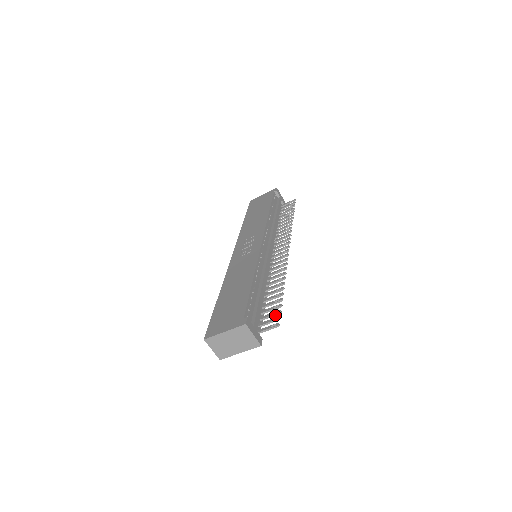
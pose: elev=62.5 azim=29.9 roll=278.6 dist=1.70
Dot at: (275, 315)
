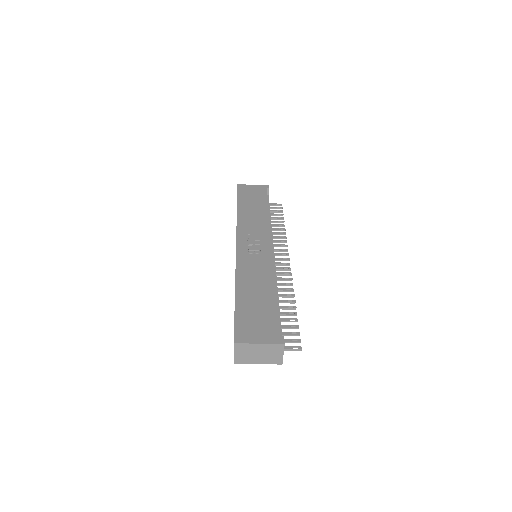
Dot at: (294, 335)
